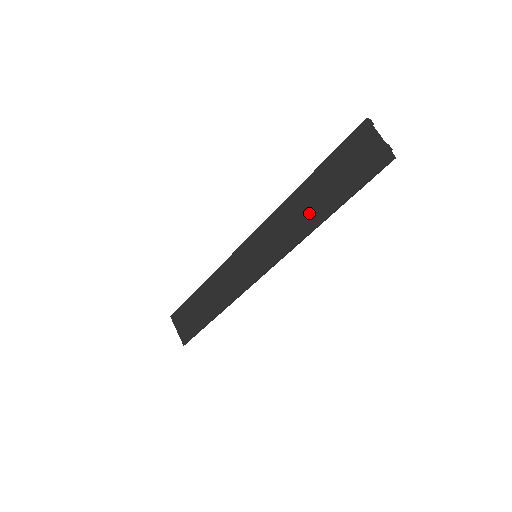
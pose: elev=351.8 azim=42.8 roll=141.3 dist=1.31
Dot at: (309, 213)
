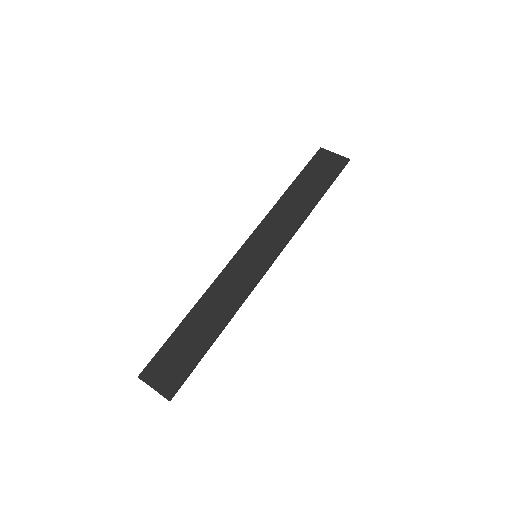
Dot at: (300, 205)
